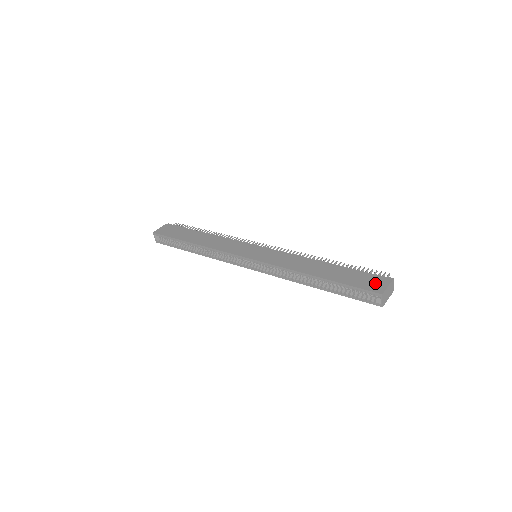
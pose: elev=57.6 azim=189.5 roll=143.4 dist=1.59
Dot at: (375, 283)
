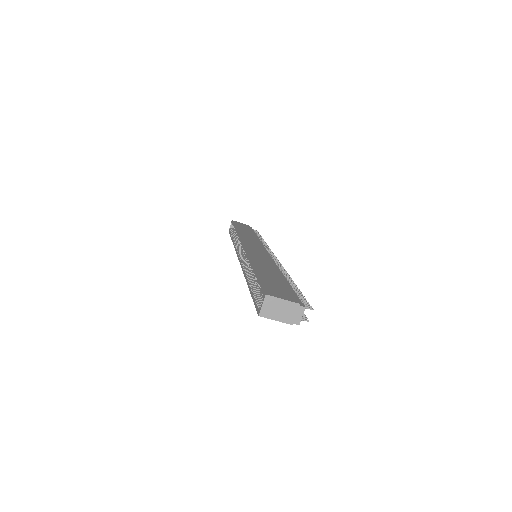
Dot at: (281, 293)
